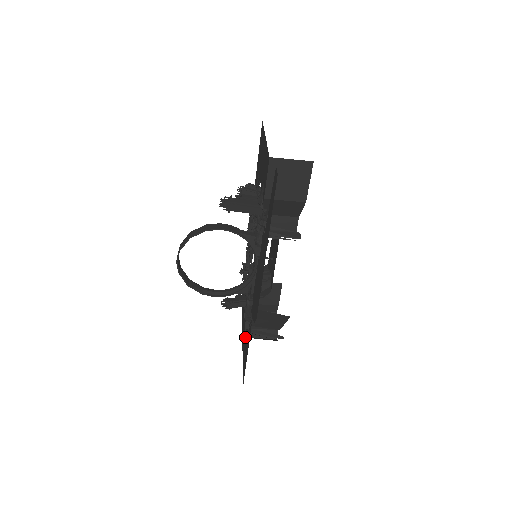
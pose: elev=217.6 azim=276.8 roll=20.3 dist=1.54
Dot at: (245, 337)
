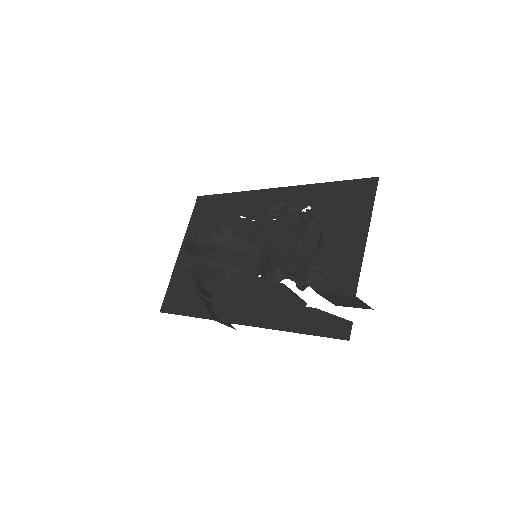
Dot at: (189, 282)
